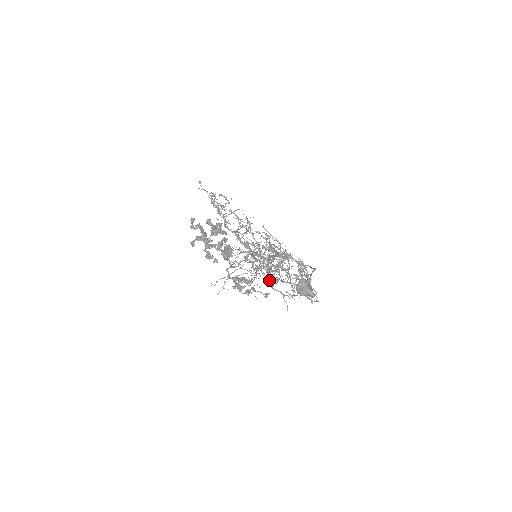
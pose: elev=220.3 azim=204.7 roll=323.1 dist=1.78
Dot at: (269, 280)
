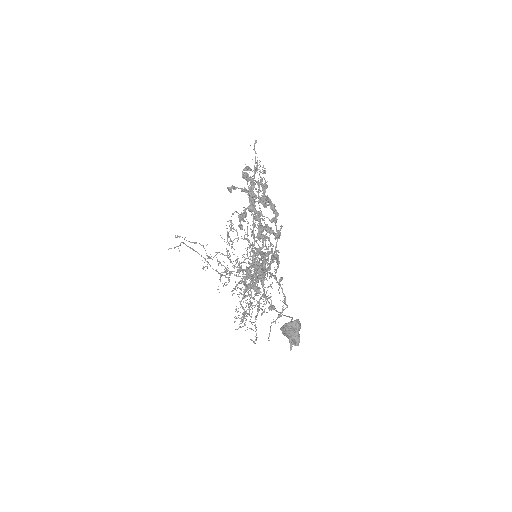
Dot at: occluded
